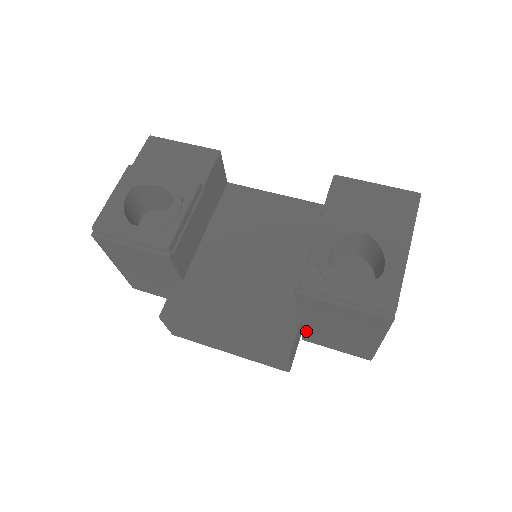
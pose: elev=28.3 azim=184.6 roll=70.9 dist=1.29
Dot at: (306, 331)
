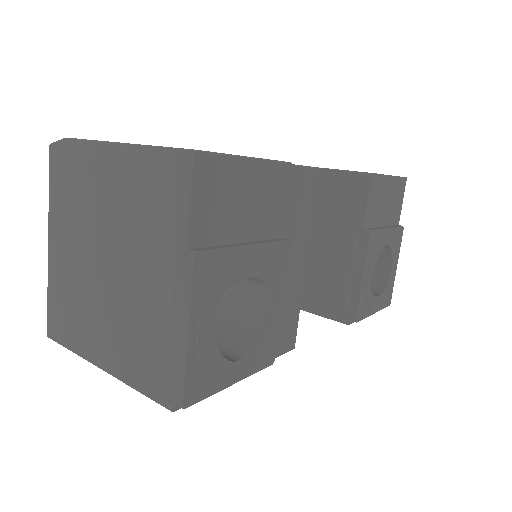
Dot at: occluded
